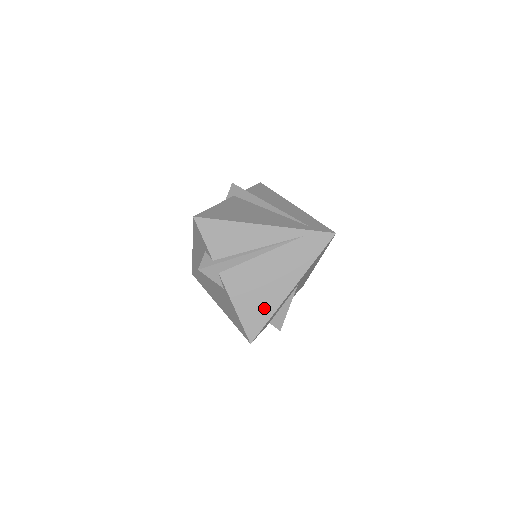
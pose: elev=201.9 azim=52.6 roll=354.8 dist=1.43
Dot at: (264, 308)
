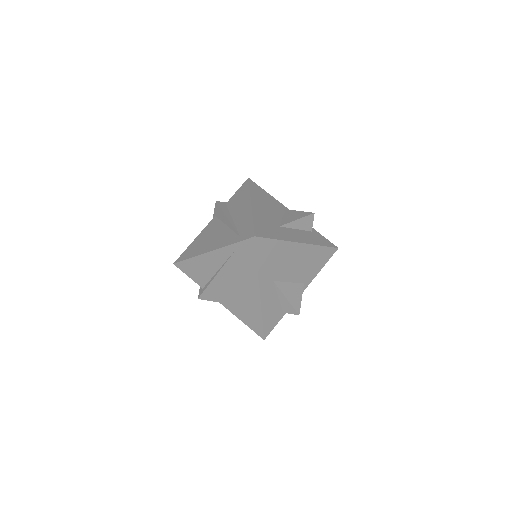
Dot at: (253, 312)
